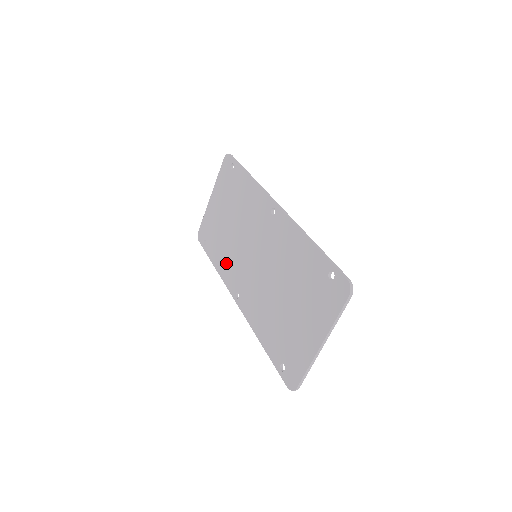
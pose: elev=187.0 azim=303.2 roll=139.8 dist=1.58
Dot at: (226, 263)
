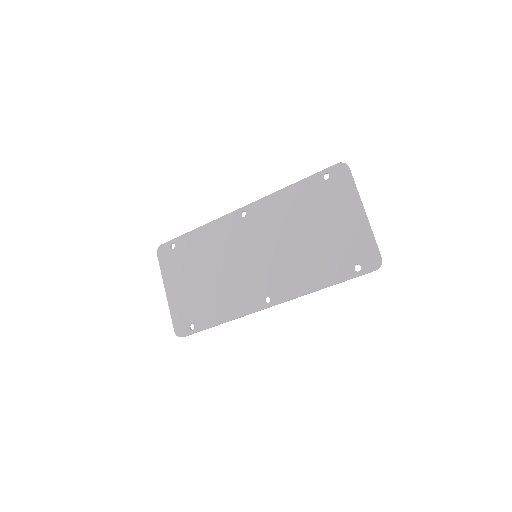
Dot at: (232, 301)
